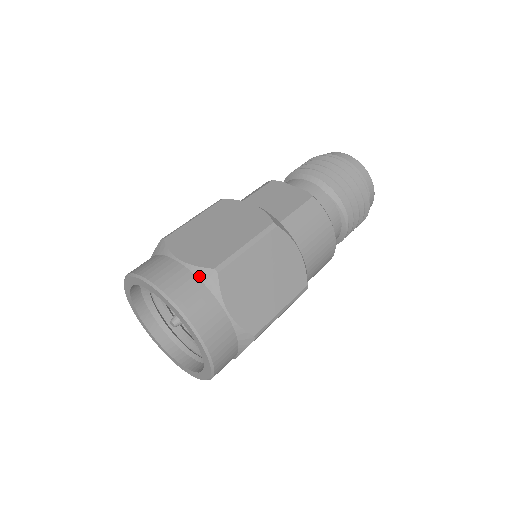
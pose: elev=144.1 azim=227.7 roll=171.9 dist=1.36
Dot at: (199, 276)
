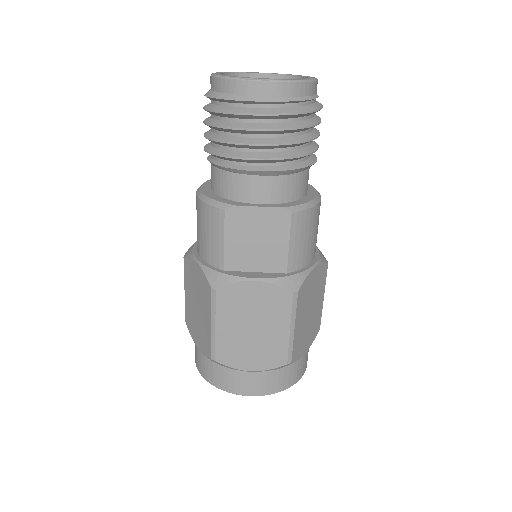
Dot at: (277, 369)
